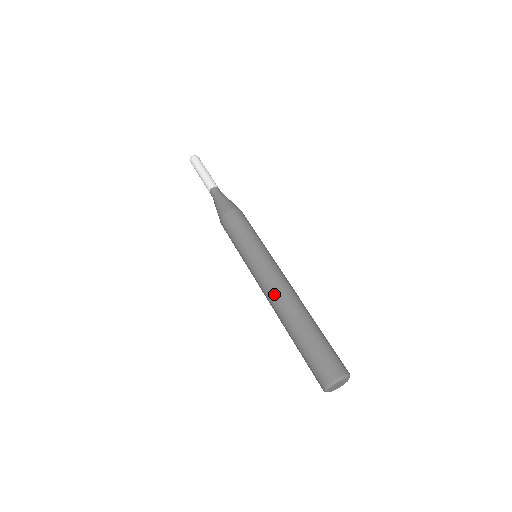
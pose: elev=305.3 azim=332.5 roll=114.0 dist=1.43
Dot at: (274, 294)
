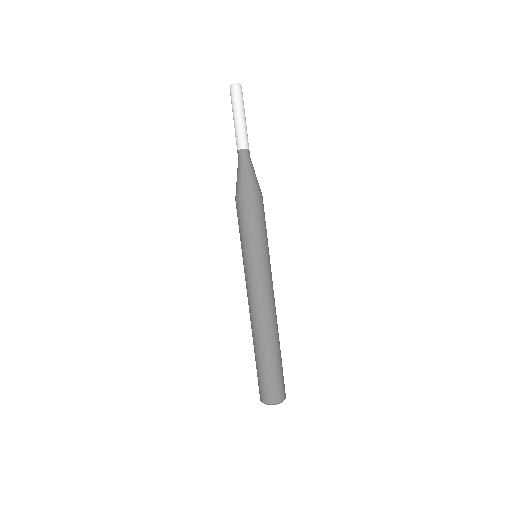
Dot at: (249, 310)
